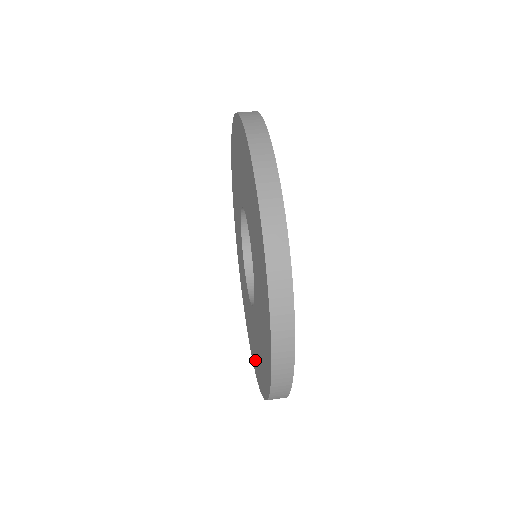
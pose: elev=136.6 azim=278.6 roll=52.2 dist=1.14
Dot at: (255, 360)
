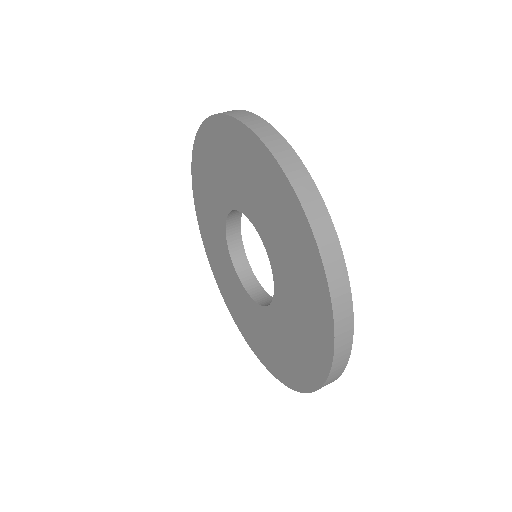
Dot at: (308, 359)
